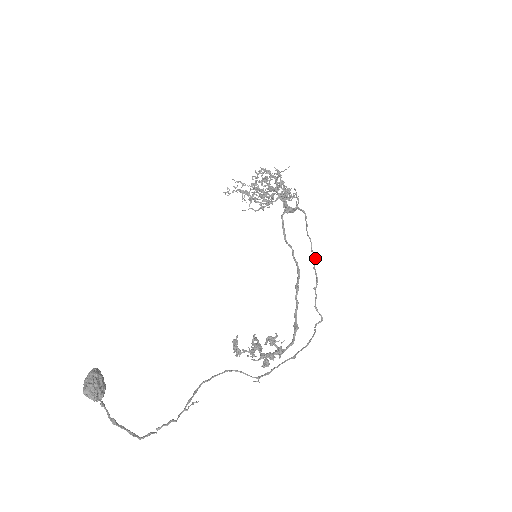
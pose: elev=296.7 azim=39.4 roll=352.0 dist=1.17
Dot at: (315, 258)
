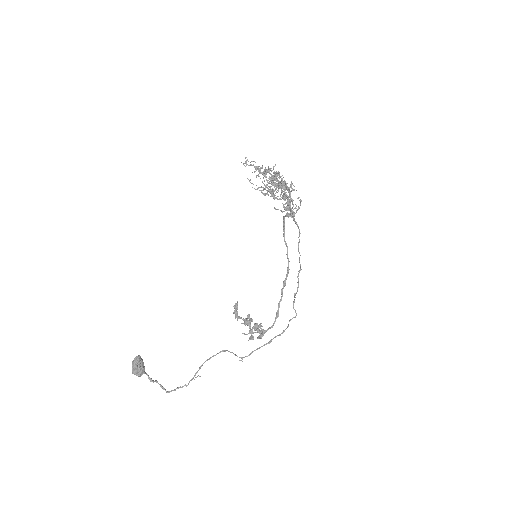
Dot at: occluded
